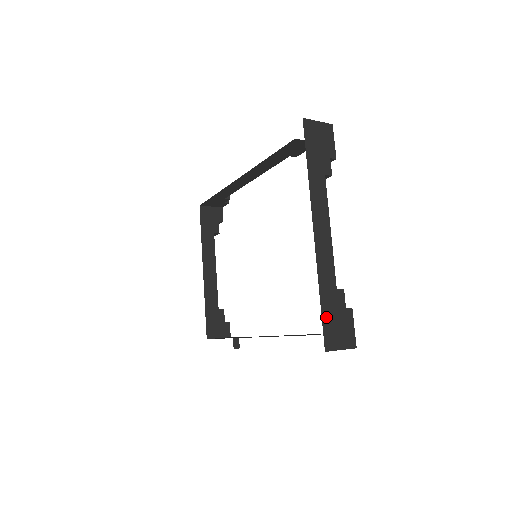
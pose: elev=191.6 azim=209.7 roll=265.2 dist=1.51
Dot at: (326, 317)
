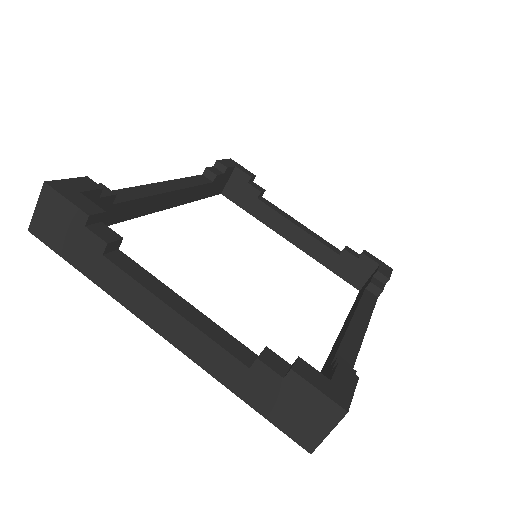
Dot at: (272, 414)
